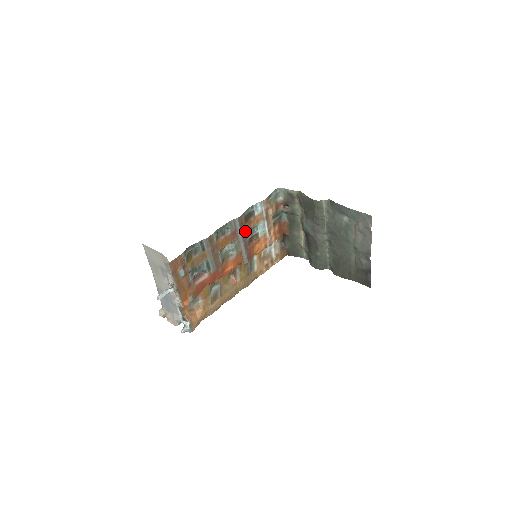
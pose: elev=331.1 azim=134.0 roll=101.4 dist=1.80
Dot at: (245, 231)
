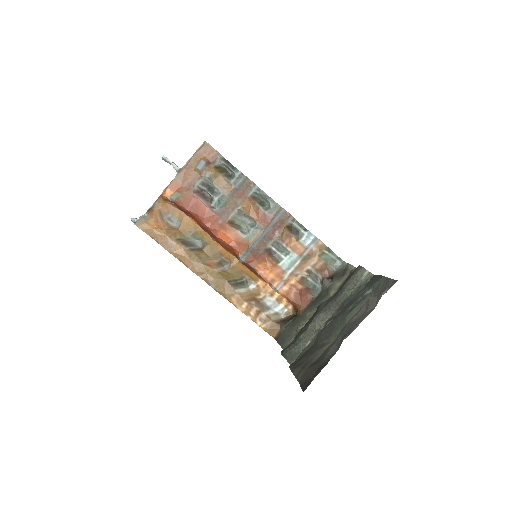
Dot at: (276, 233)
